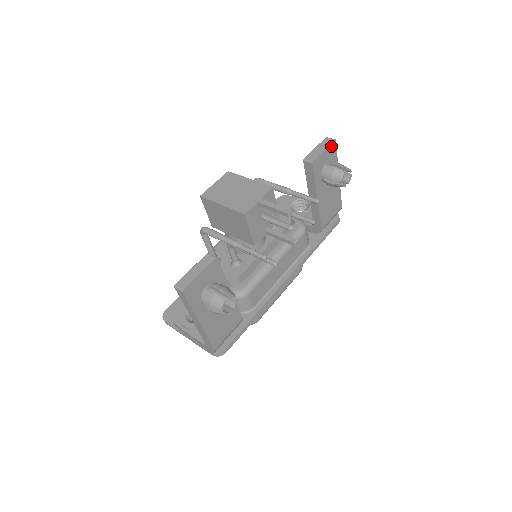
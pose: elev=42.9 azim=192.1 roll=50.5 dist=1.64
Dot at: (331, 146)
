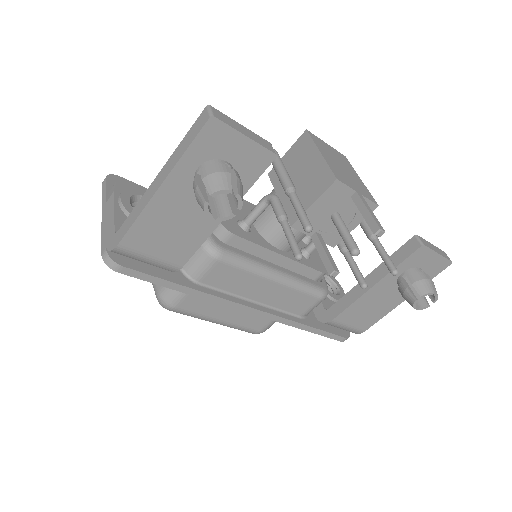
Dot at: (444, 262)
